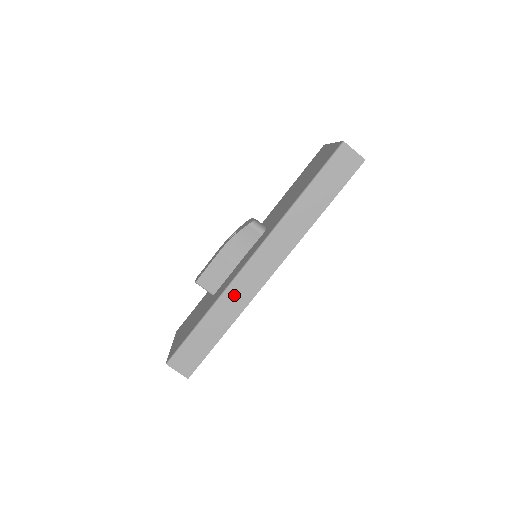
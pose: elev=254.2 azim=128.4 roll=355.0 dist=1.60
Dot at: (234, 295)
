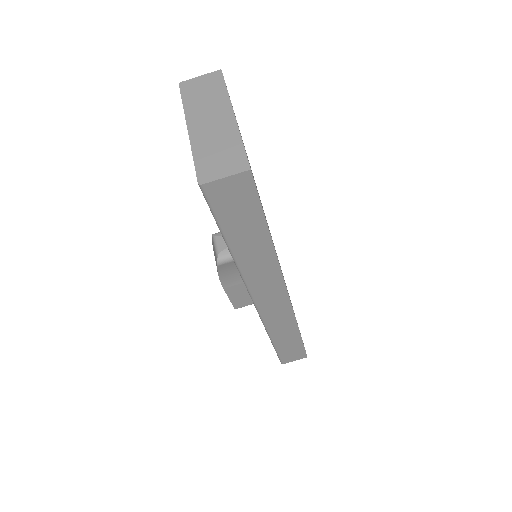
Dot at: (276, 323)
